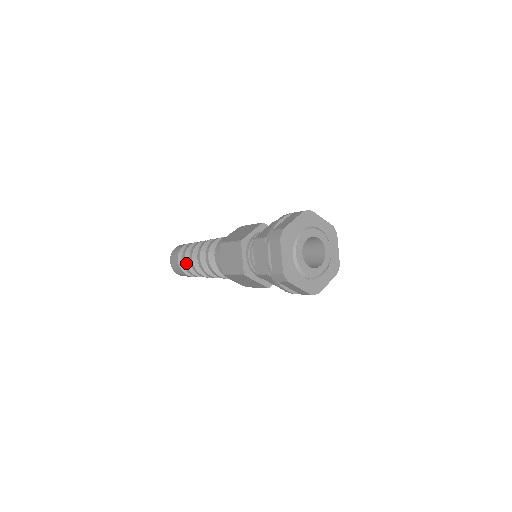
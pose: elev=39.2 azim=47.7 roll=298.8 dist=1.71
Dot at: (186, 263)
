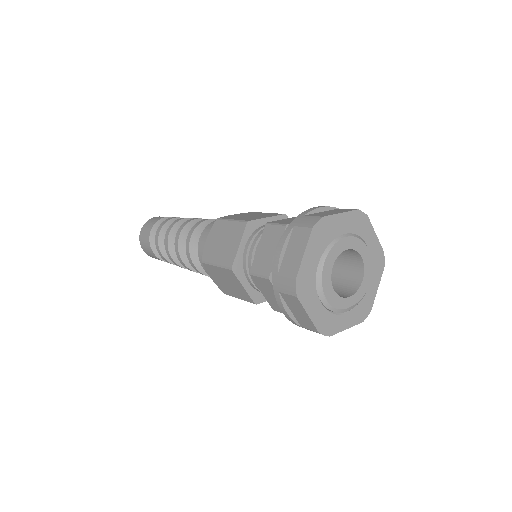
Dot at: (159, 236)
